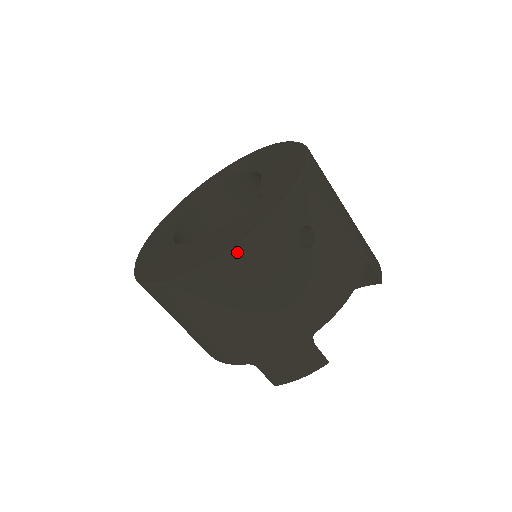
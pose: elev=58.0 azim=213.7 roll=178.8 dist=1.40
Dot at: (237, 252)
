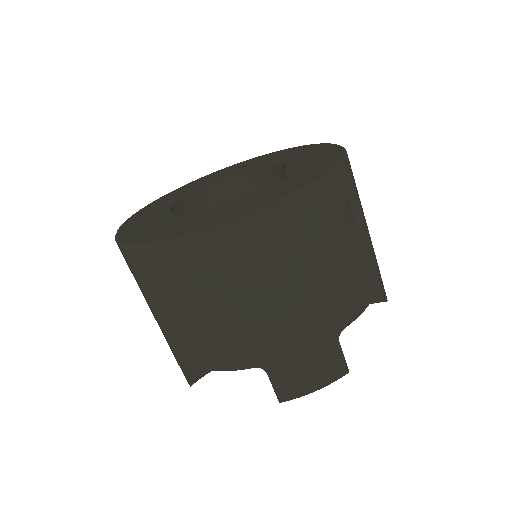
Dot at: (289, 204)
